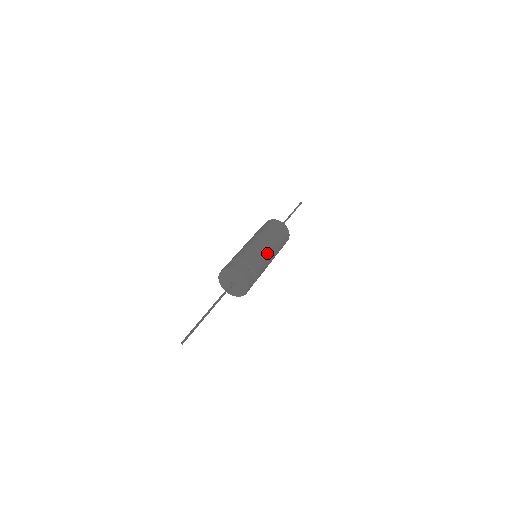
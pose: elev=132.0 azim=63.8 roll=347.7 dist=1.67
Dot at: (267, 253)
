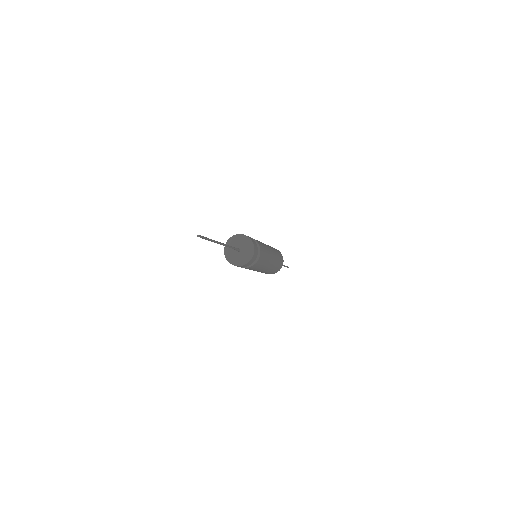
Dot at: (269, 253)
